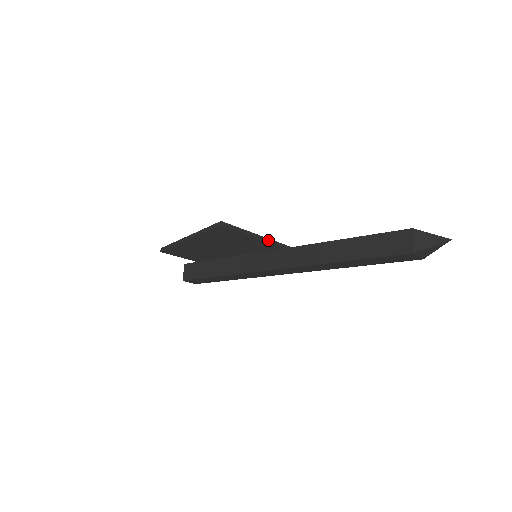
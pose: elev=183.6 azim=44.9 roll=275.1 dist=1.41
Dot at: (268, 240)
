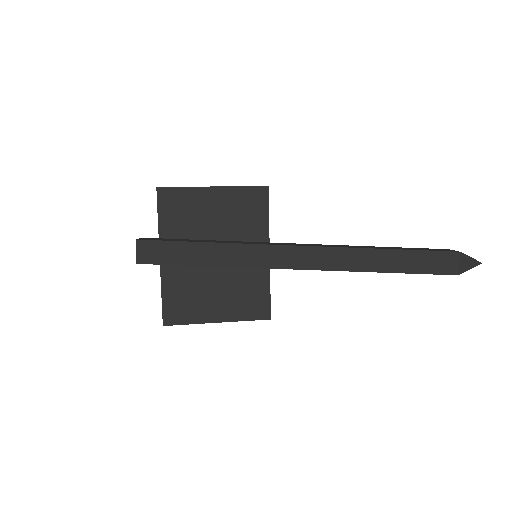
Dot at: occluded
